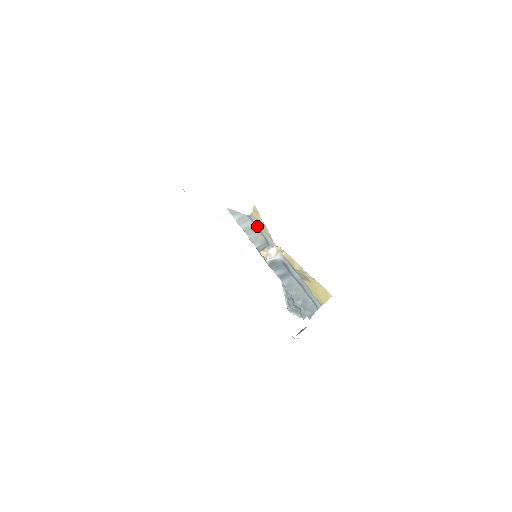
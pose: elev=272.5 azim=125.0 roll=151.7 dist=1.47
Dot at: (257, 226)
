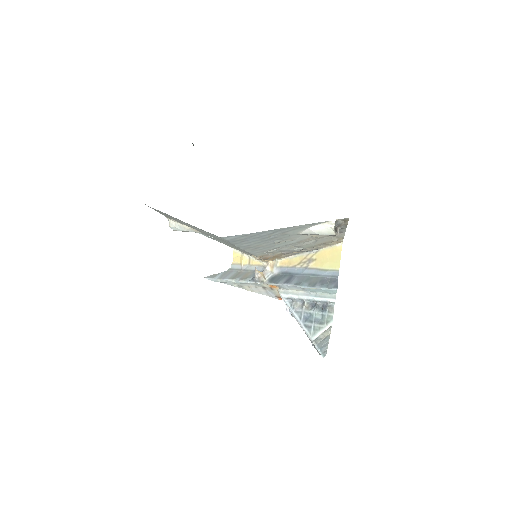
Dot at: (242, 269)
